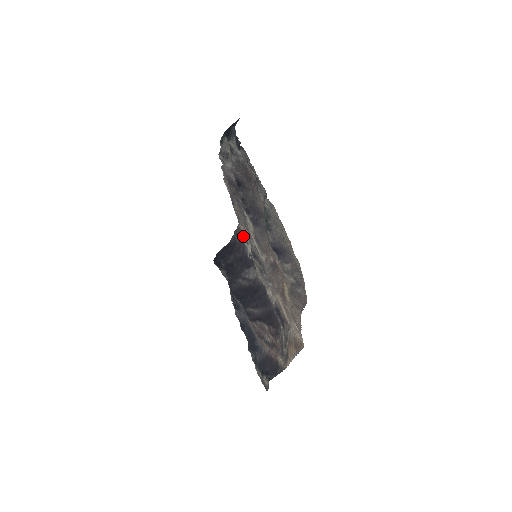
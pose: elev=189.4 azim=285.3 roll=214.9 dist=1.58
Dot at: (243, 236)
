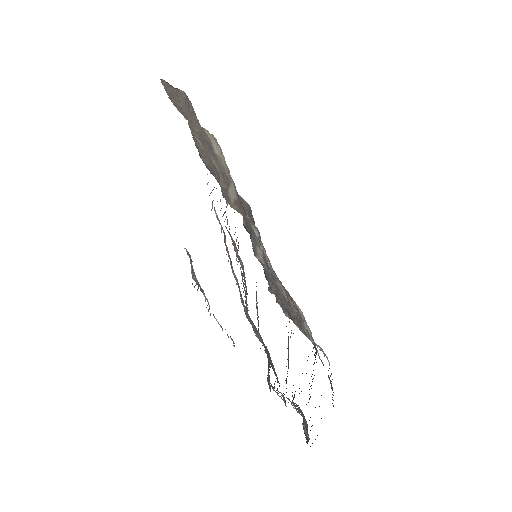
Dot at: occluded
